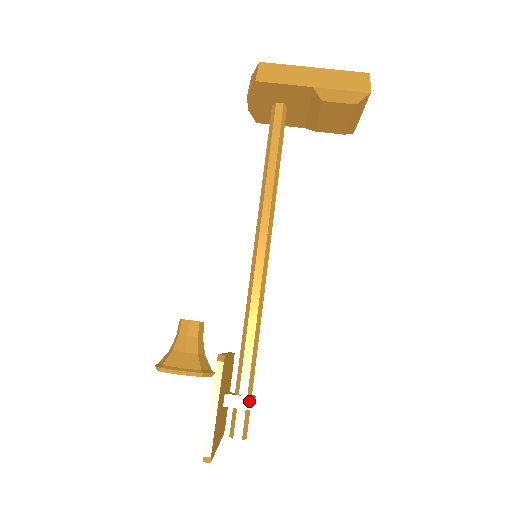
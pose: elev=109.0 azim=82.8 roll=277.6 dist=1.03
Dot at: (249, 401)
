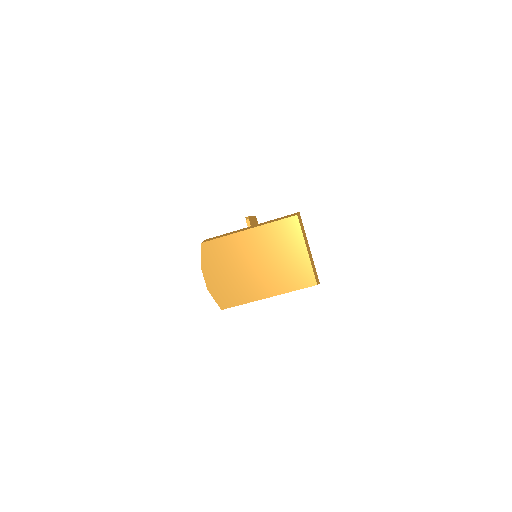
Dot at: occluded
